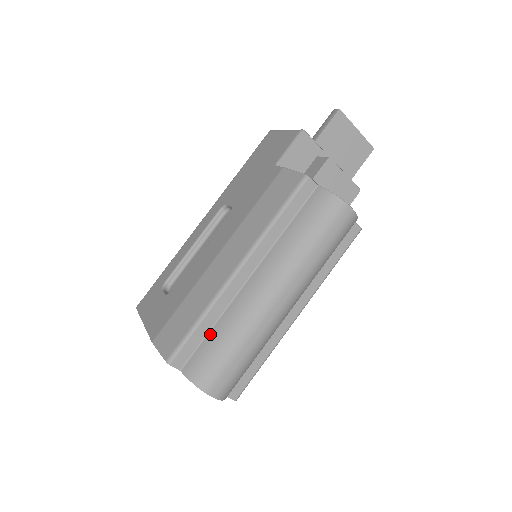
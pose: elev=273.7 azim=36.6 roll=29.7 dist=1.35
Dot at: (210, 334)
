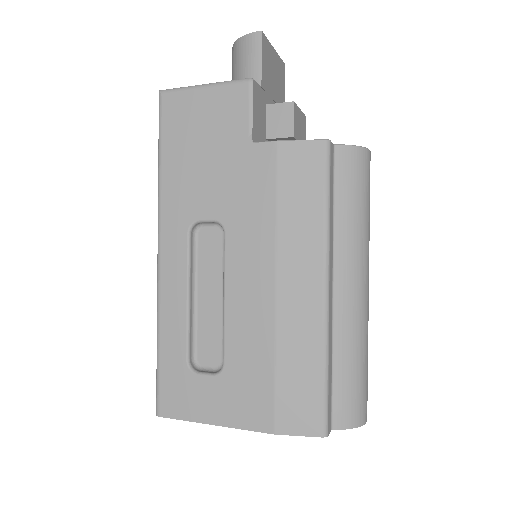
Dot at: (335, 372)
